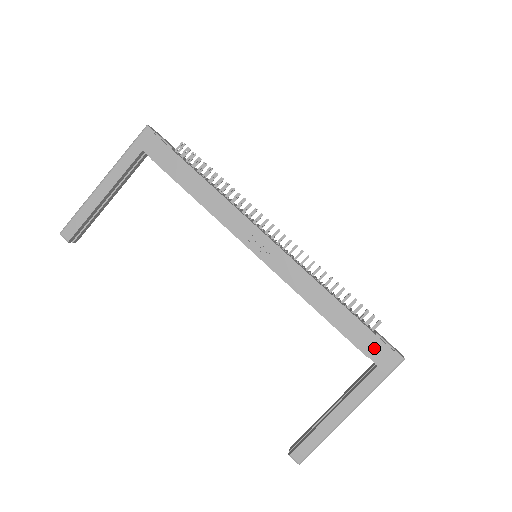
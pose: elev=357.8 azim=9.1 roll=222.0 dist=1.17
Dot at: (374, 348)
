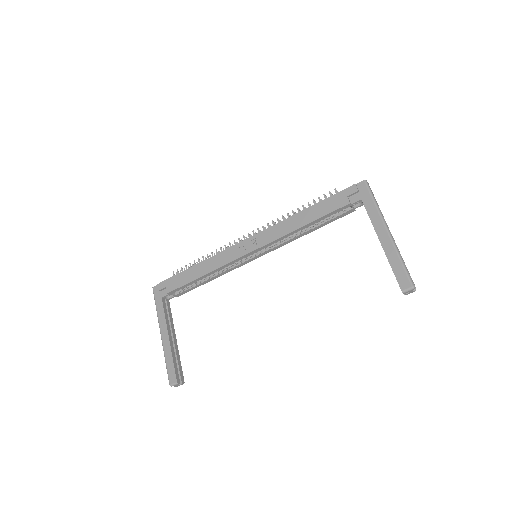
Dot at: (346, 196)
